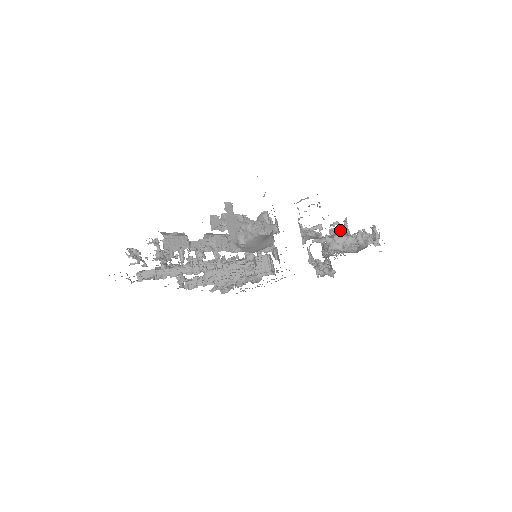
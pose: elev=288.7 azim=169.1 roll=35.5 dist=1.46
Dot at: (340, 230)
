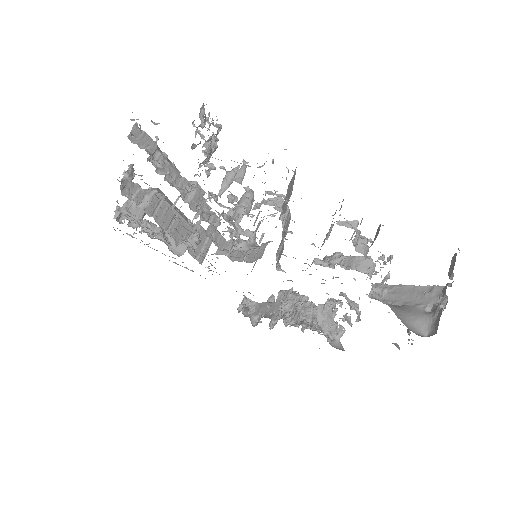
Dot at: (335, 311)
